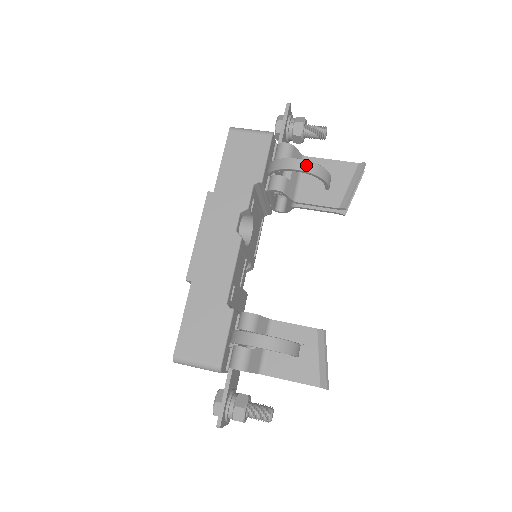
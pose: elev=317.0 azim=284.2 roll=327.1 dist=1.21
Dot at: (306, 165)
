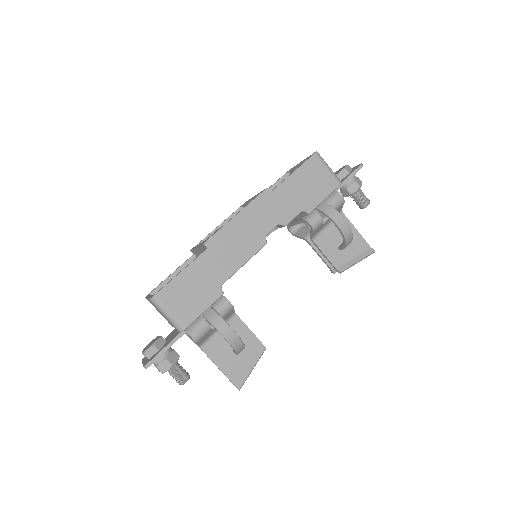
Dot at: (346, 227)
